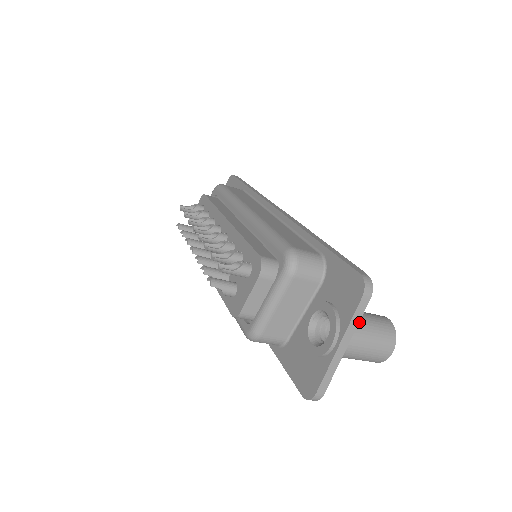
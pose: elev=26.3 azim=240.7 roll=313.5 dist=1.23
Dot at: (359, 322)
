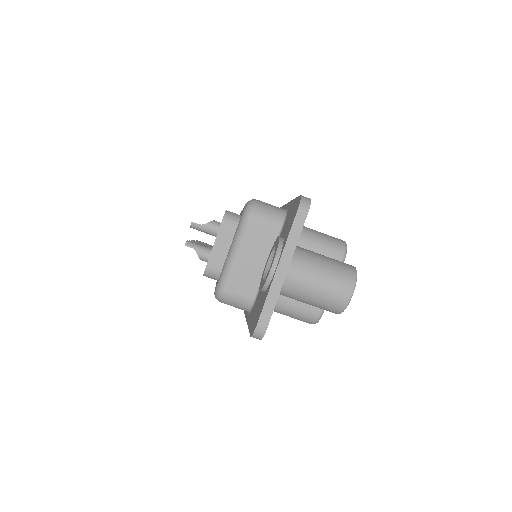
Dot at: (309, 254)
